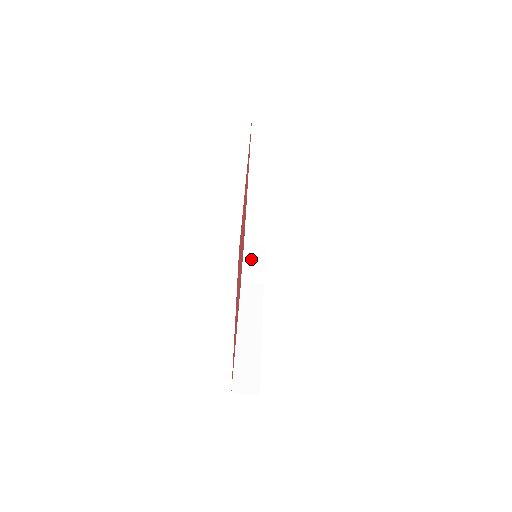
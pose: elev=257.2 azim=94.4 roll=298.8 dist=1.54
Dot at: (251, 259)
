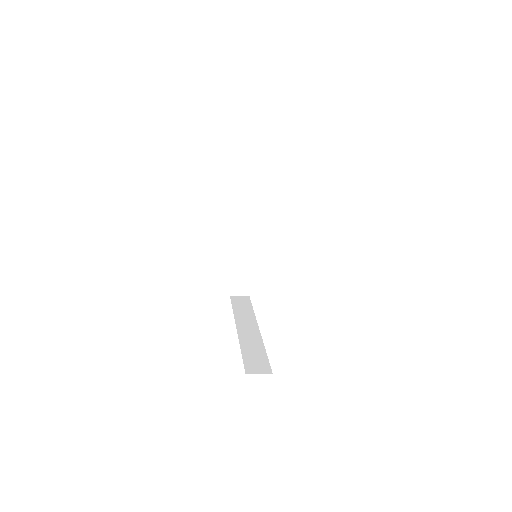
Dot at: (250, 180)
